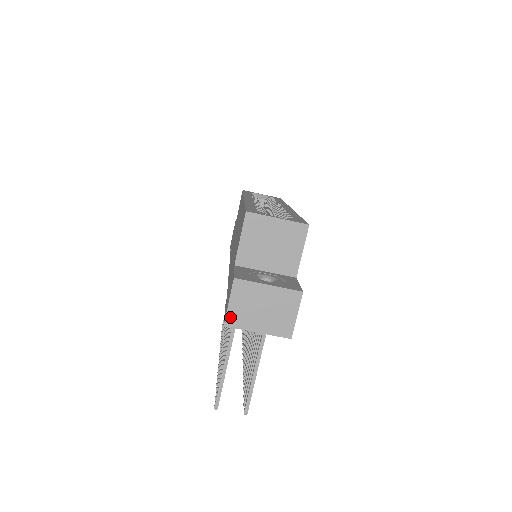
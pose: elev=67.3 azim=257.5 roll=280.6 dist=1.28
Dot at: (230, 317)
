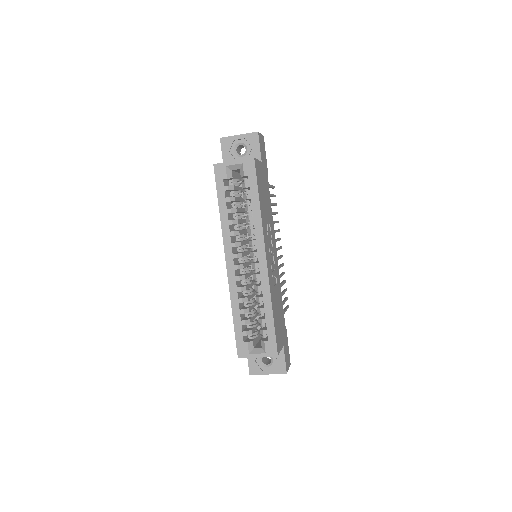
Dot at: occluded
